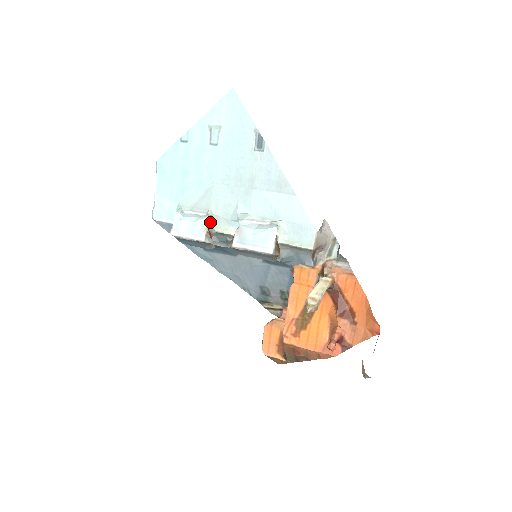
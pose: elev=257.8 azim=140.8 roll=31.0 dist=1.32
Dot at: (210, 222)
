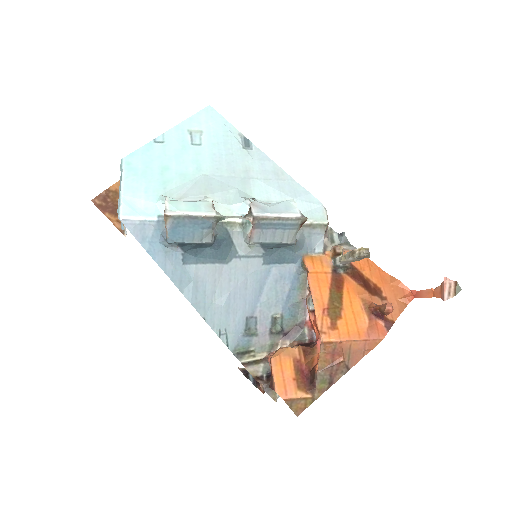
Dot at: occluded
